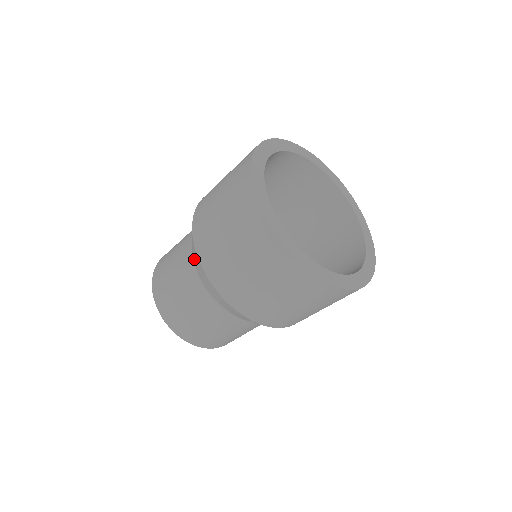
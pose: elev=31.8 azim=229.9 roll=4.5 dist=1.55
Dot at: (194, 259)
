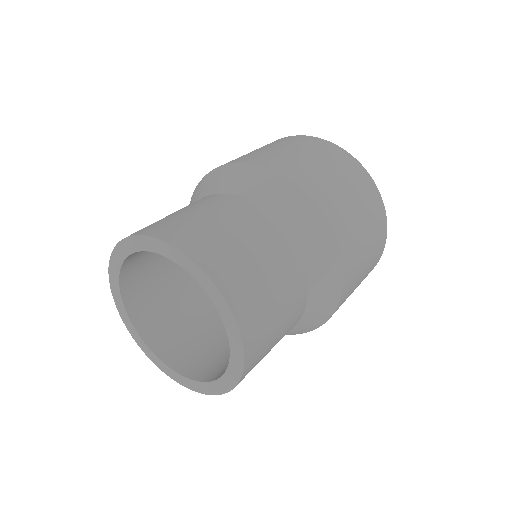
Dot at: (283, 210)
